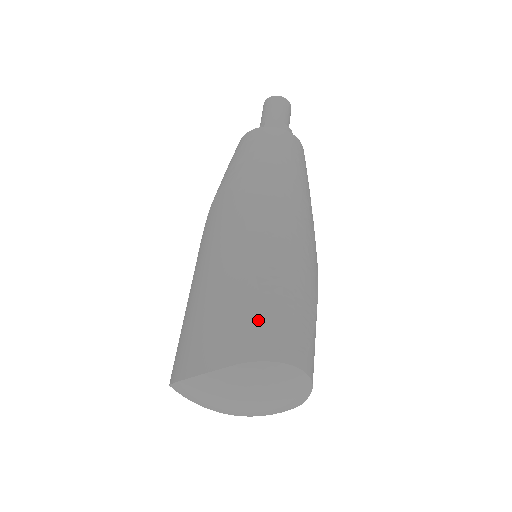
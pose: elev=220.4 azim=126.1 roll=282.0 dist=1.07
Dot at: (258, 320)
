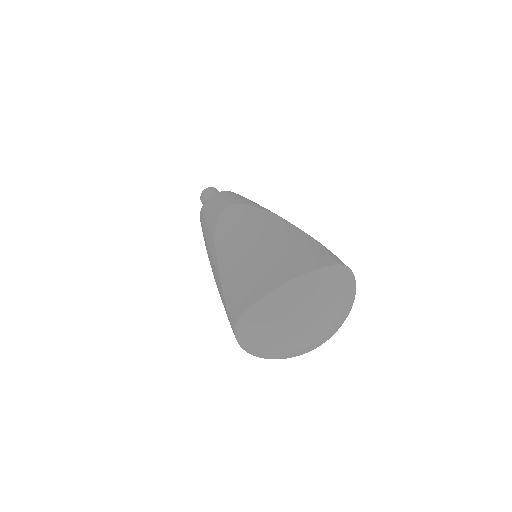
Dot at: (329, 251)
